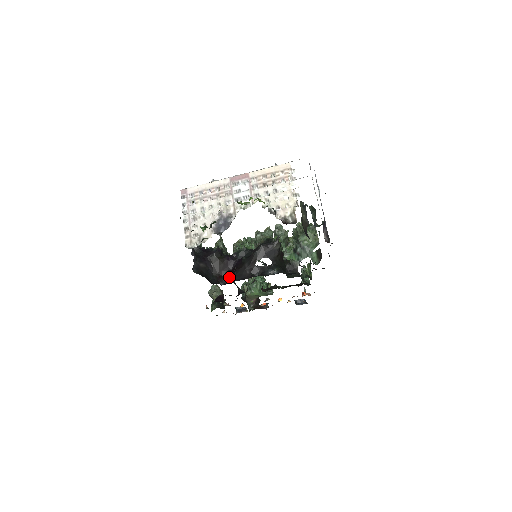
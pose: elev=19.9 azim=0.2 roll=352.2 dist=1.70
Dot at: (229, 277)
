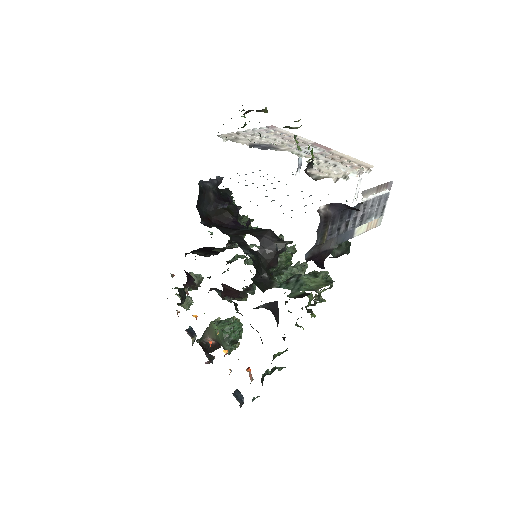
Dot at: (214, 226)
